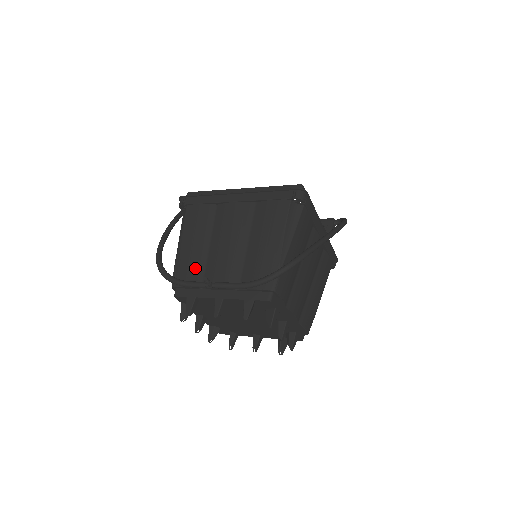
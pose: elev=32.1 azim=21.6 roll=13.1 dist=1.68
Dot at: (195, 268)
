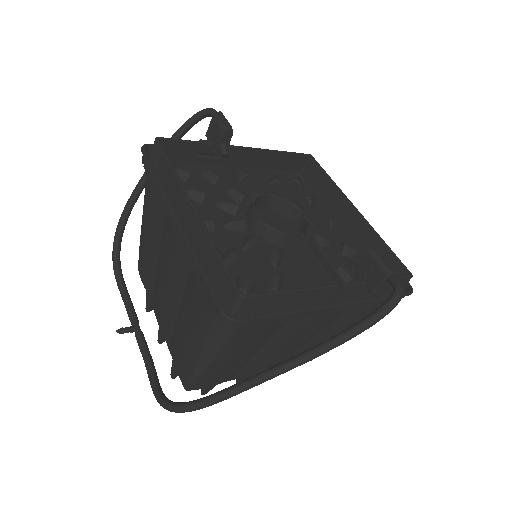
Dot at: (148, 272)
